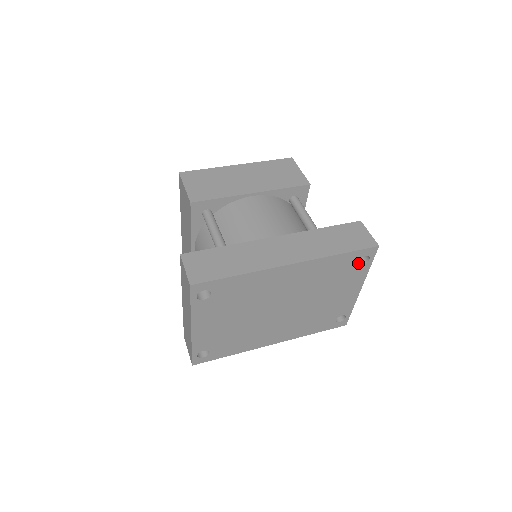
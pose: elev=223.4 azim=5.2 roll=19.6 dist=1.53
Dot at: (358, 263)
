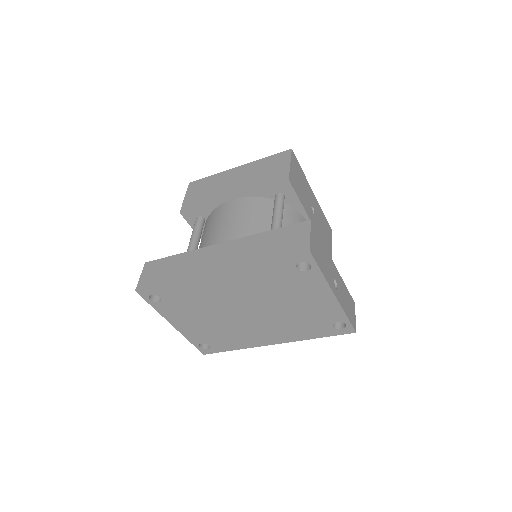
Dot at: (303, 269)
